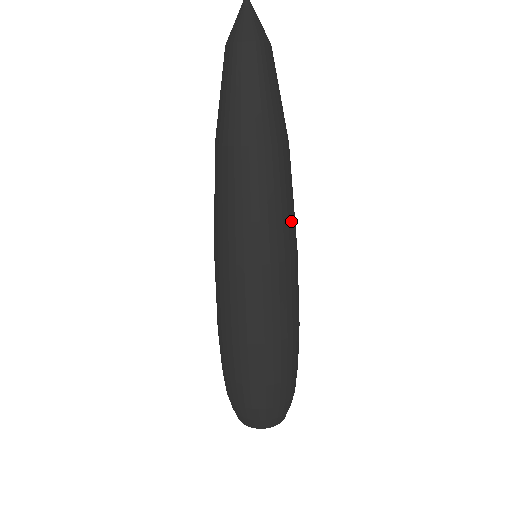
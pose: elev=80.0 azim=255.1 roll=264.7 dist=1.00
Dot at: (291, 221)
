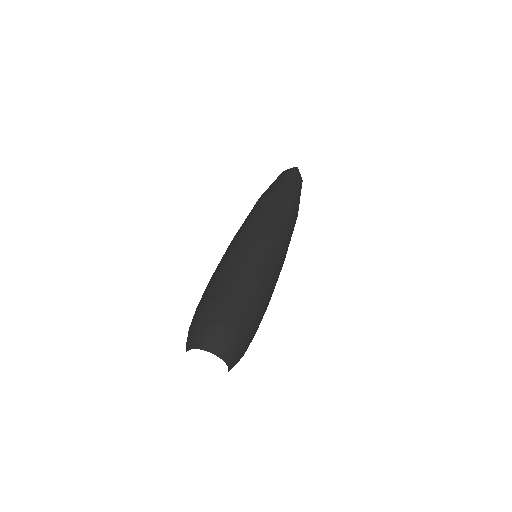
Dot at: (287, 235)
